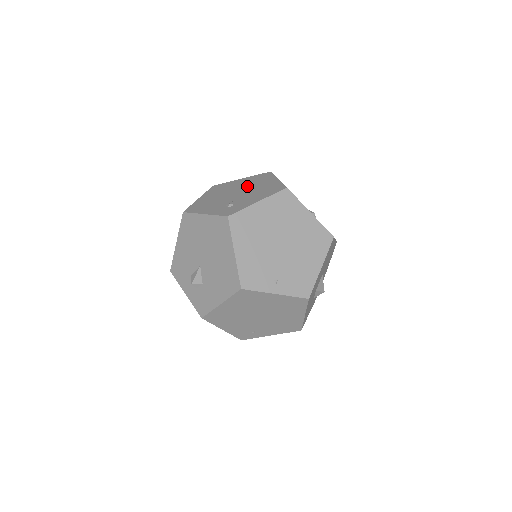
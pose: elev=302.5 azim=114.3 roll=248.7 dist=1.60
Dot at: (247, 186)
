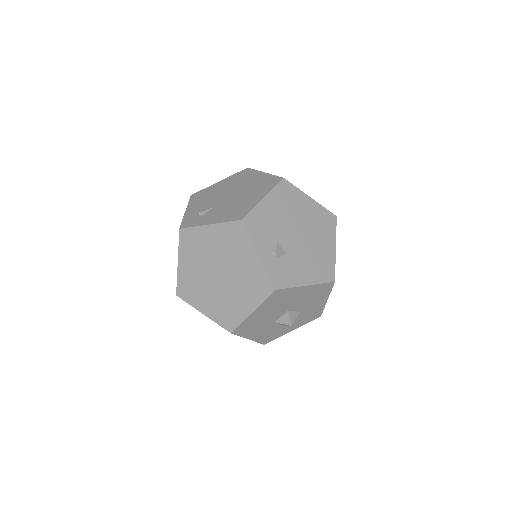
Dot at: (245, 190)
